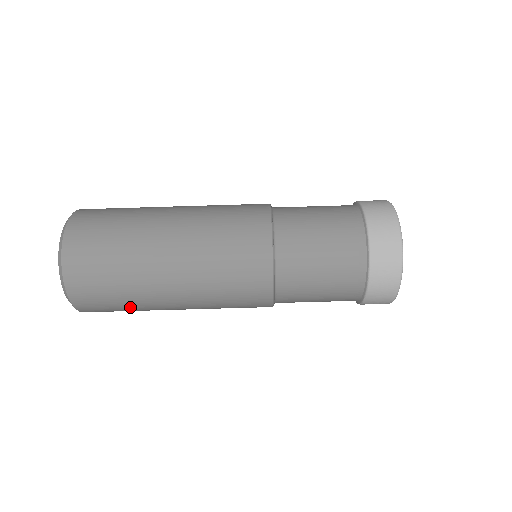
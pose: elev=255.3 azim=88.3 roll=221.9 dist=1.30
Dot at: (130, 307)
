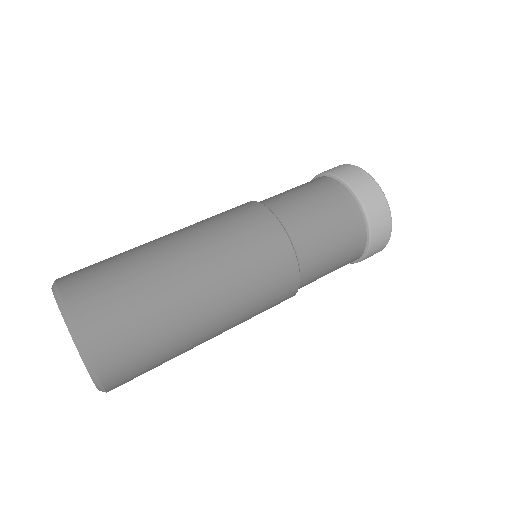
Dot at: (143, 300)
